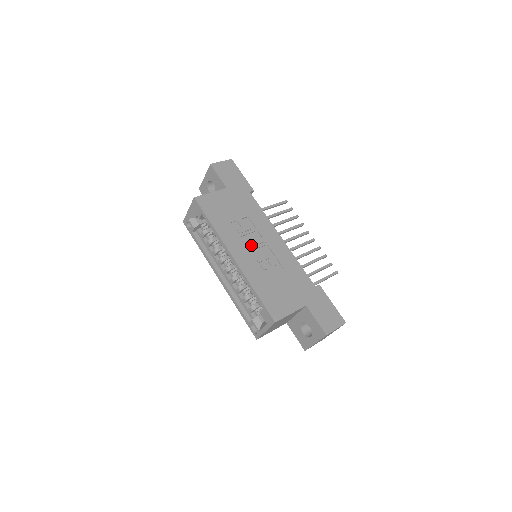
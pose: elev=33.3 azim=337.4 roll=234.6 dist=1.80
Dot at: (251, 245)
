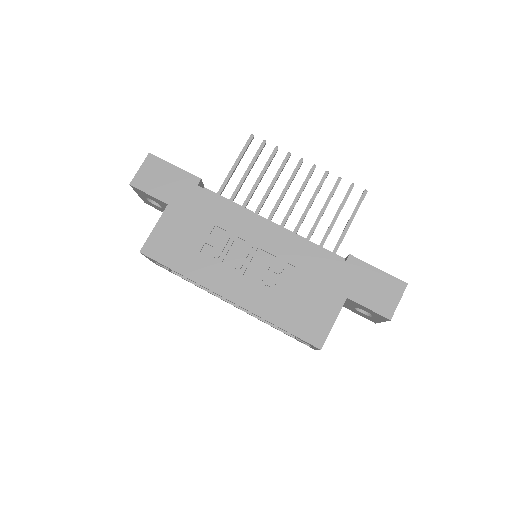
Dot at: (240, 265)
